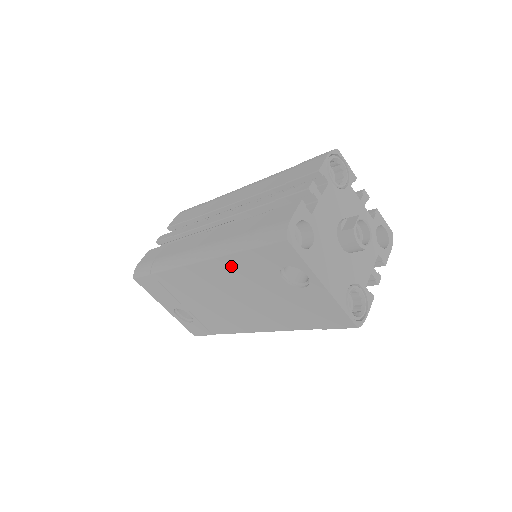
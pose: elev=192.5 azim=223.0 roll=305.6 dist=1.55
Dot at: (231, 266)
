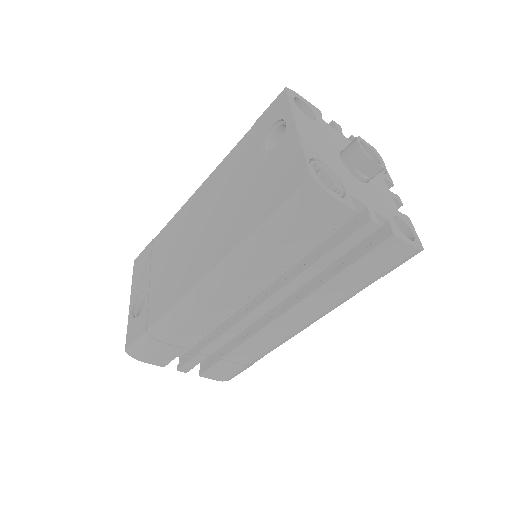
Dot at: (225, 168)
